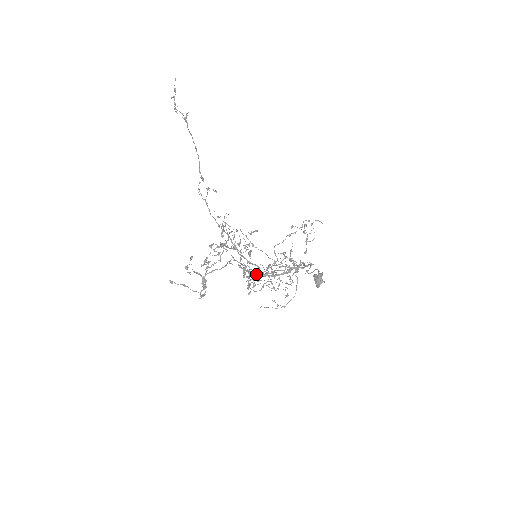
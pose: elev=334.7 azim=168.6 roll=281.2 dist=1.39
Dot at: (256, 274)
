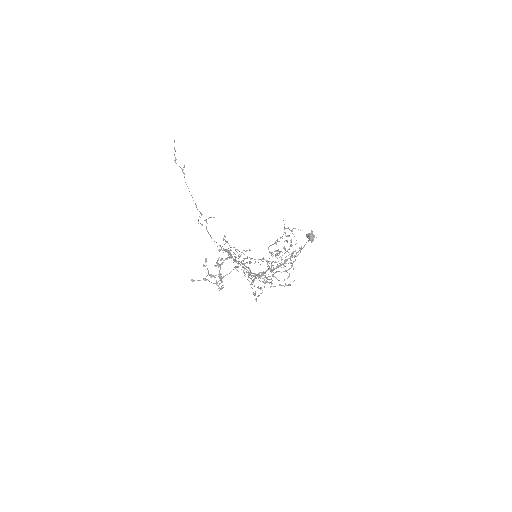
Dot at: (258, 278)
